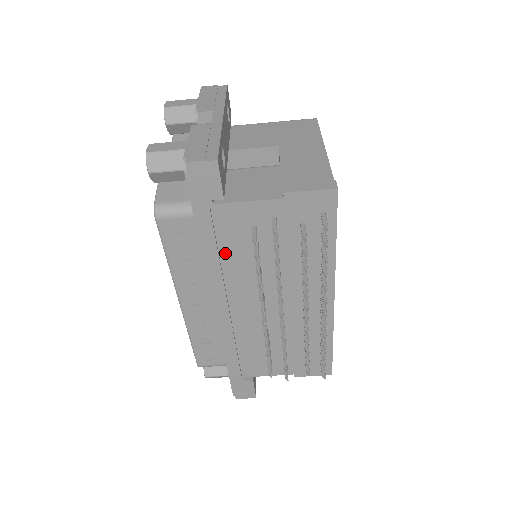
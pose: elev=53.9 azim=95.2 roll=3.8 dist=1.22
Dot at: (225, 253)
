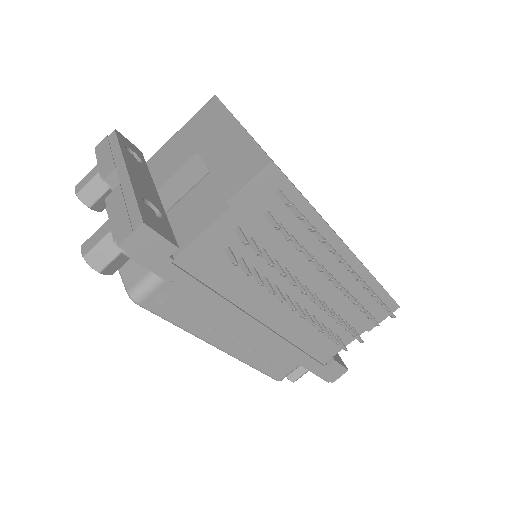
Dot at: (220, 287)
